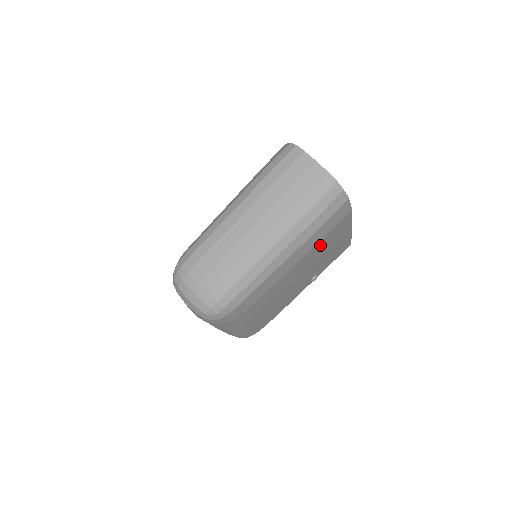
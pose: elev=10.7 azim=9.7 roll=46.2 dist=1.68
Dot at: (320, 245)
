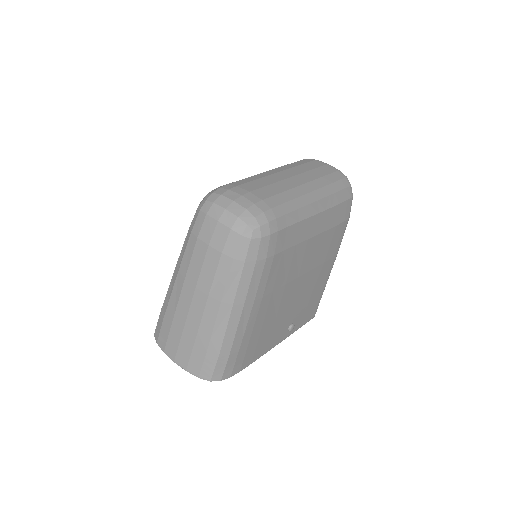
Dot at: (326, 240)
